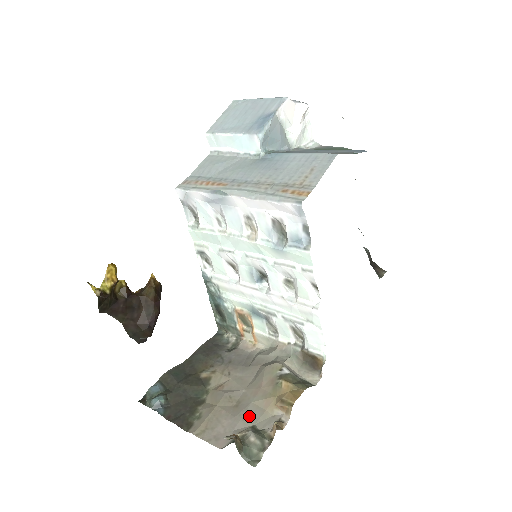
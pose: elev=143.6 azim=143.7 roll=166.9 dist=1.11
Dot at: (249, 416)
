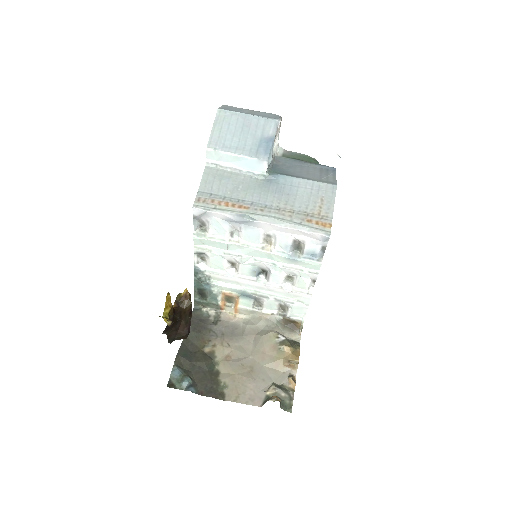
Dot at: (267, 377)
